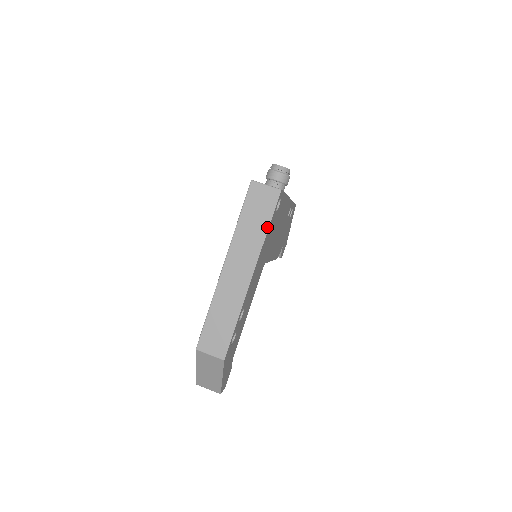
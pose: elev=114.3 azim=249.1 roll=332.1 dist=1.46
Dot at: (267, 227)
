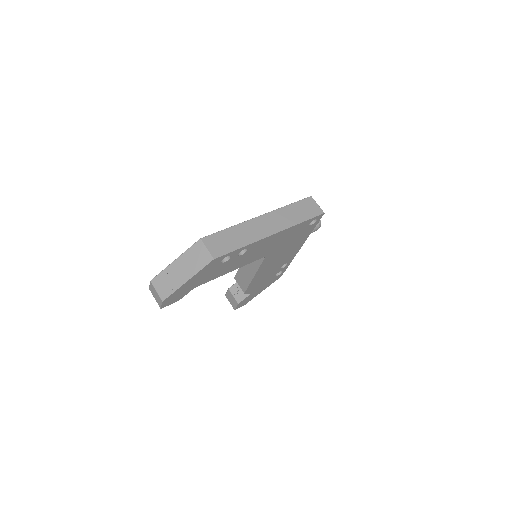
Dot at: (303, 221)
